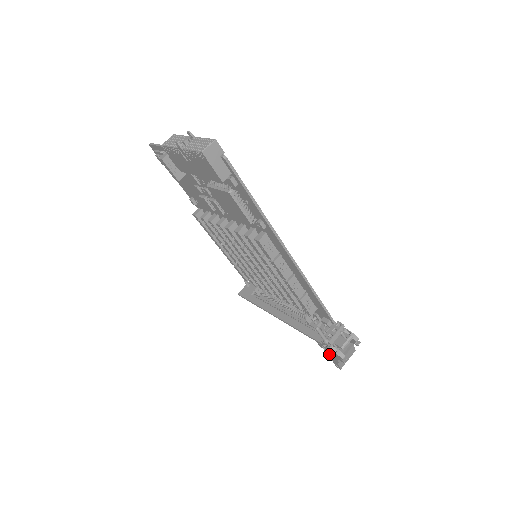
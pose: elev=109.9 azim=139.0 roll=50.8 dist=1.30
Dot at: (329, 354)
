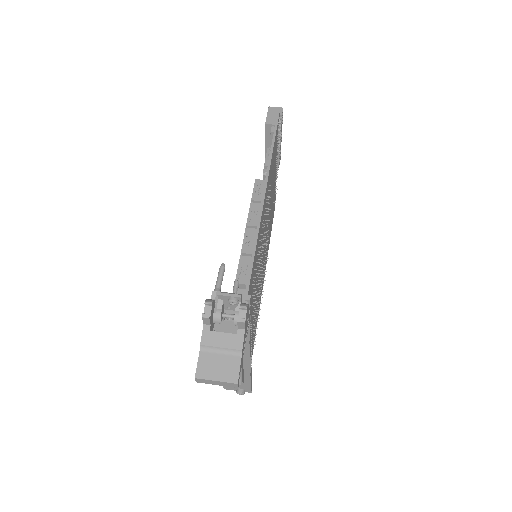
Dot at: occluded
